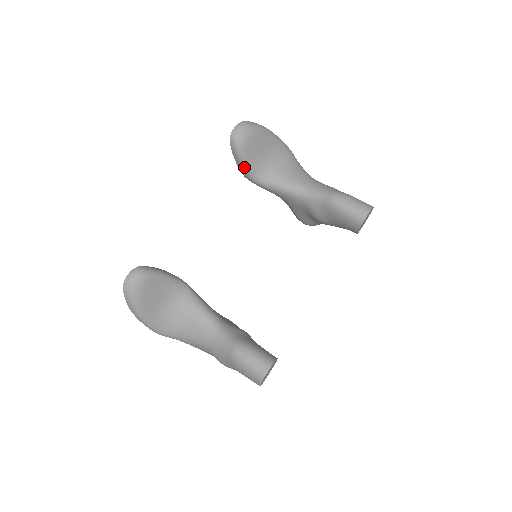
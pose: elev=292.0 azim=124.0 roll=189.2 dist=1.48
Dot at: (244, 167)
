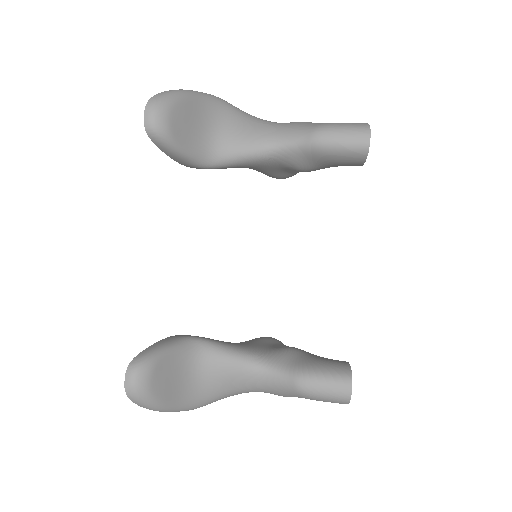
Dot at: (184, 158)
